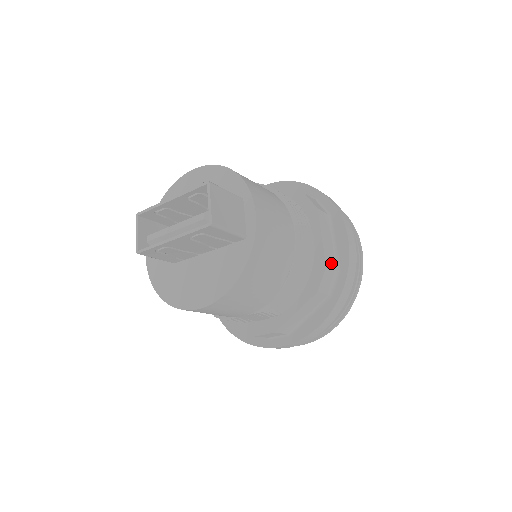
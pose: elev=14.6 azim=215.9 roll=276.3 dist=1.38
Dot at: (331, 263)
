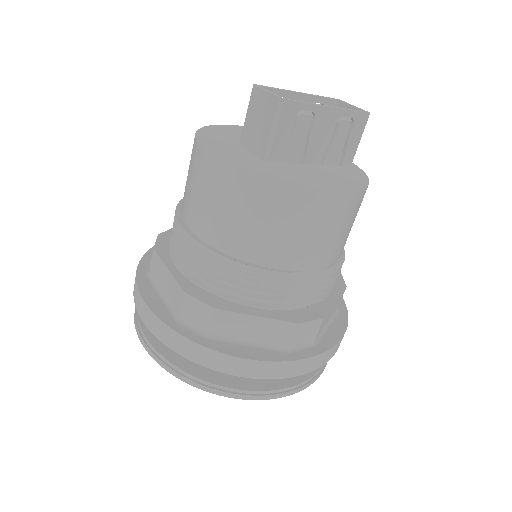
Dot at: occluded
